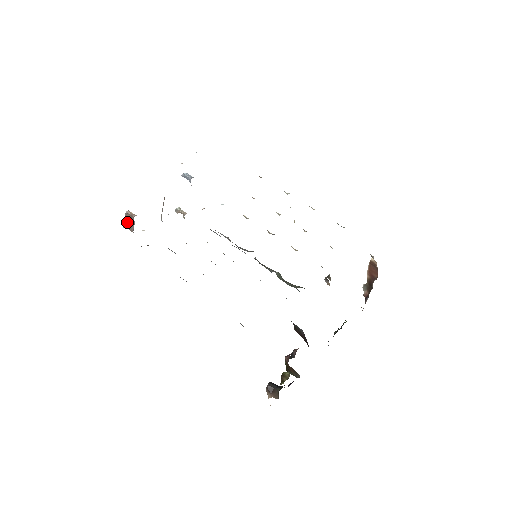
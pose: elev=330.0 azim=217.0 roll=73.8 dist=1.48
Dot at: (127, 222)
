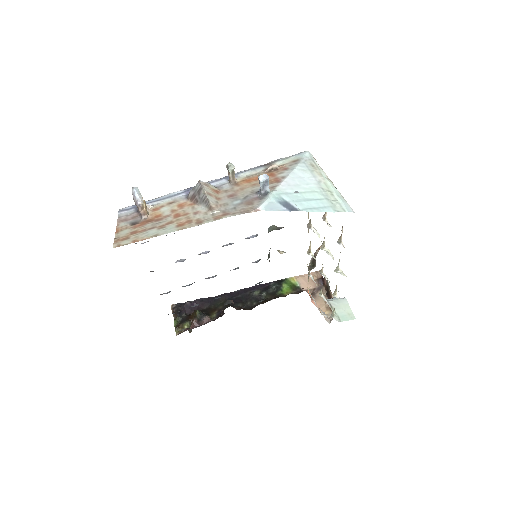
Dot at: occluded
